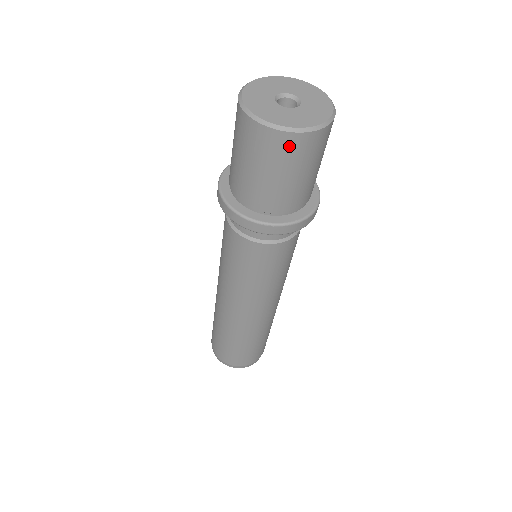
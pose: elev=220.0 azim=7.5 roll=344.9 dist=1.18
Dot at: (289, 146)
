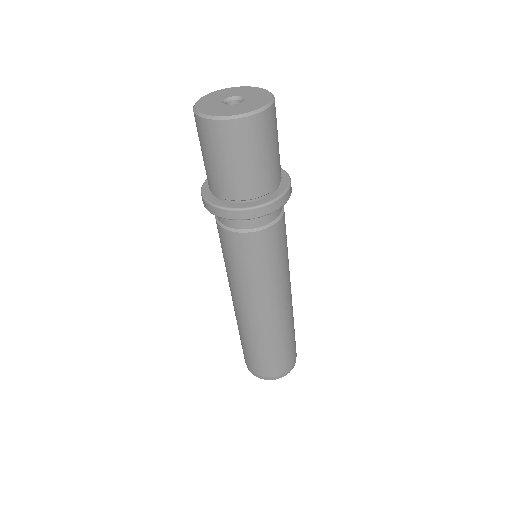
Dot at: (205, 130)
